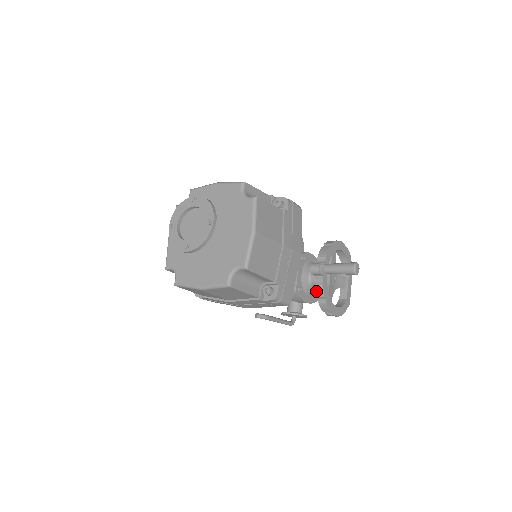
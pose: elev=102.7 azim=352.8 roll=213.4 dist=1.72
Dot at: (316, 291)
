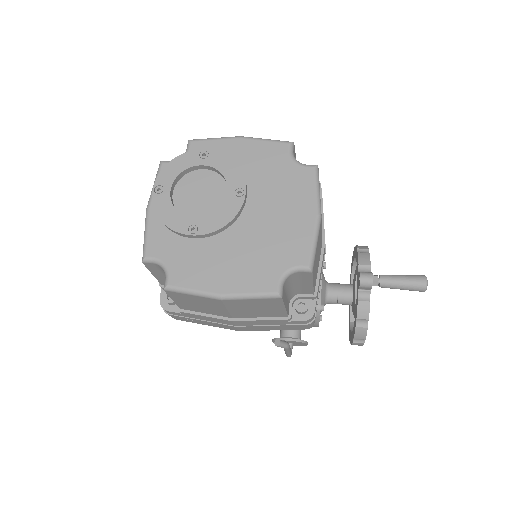
Dot at: (358, 311)
